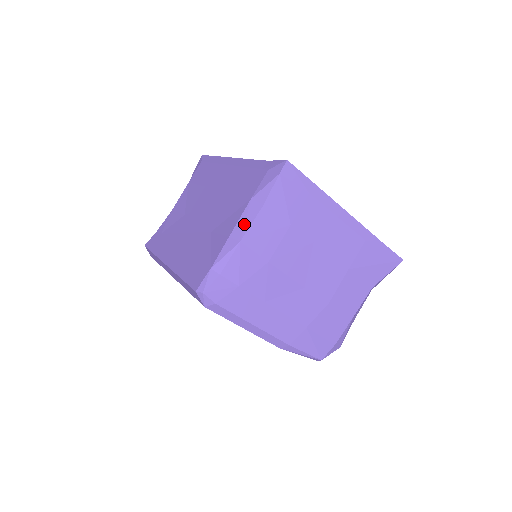
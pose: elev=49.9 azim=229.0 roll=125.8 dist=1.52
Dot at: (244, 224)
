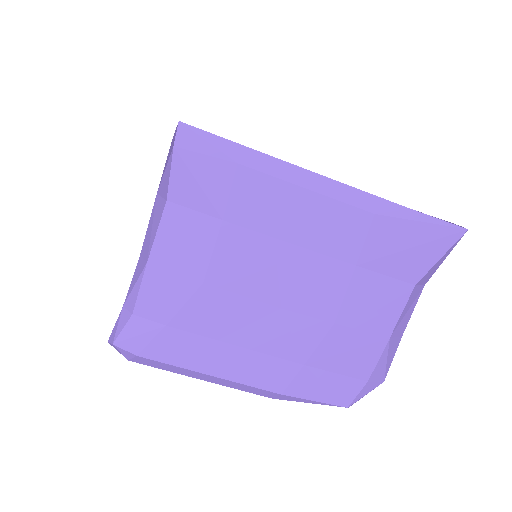
Dot at: (150, 235)
